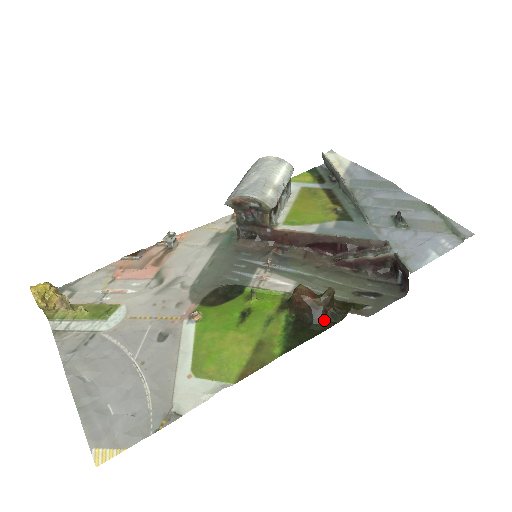
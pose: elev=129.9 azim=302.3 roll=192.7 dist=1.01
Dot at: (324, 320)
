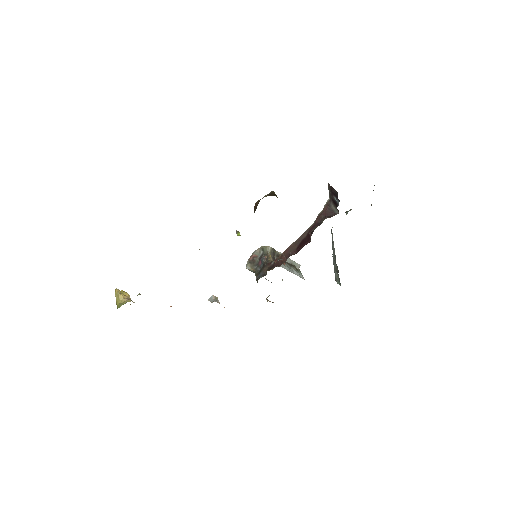
Dot at: occluded
